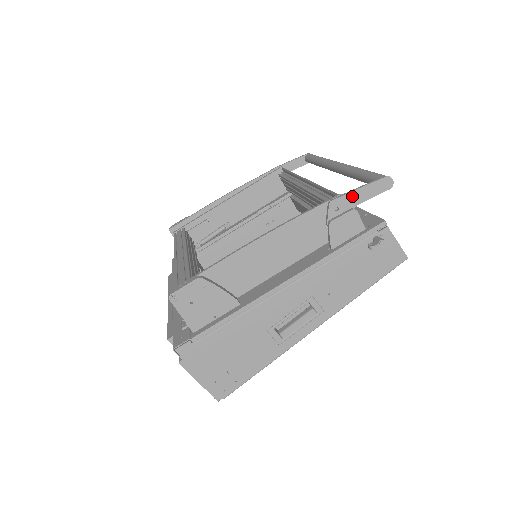
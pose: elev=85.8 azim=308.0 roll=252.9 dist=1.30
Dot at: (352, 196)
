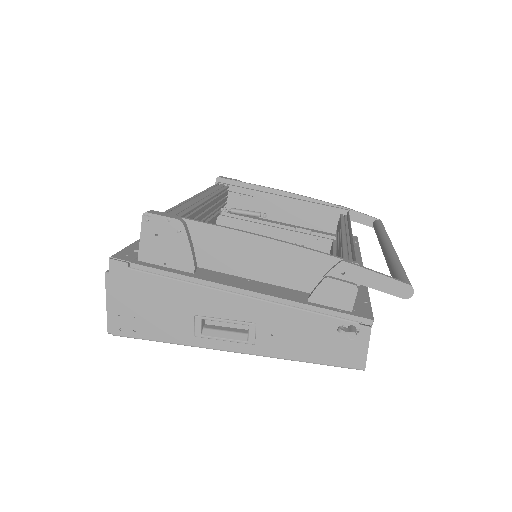
Dot at: (366, 274)
